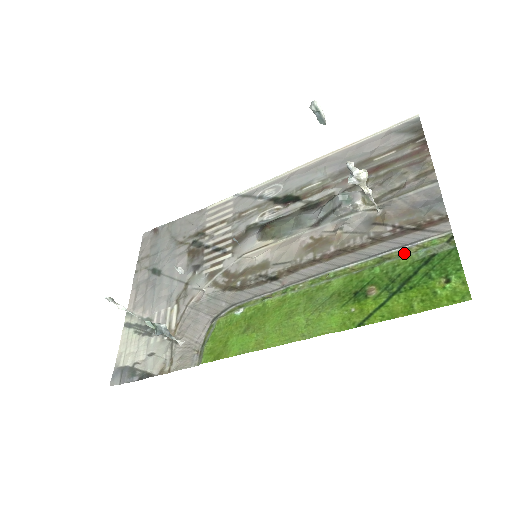
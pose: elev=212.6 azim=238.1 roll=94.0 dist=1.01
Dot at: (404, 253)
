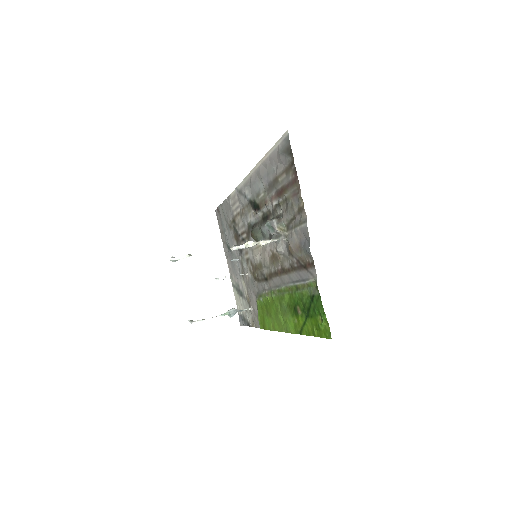
Dot at: (303, 287)
